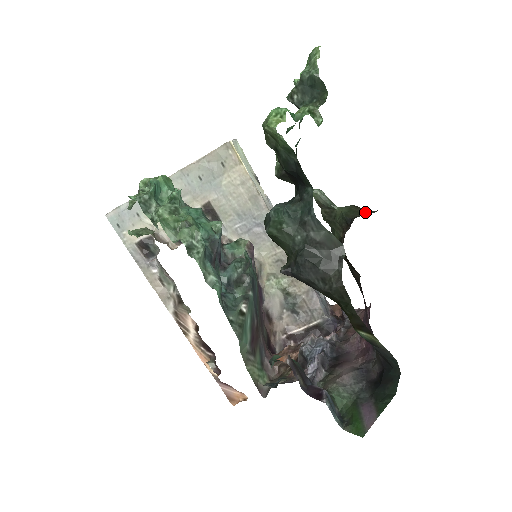
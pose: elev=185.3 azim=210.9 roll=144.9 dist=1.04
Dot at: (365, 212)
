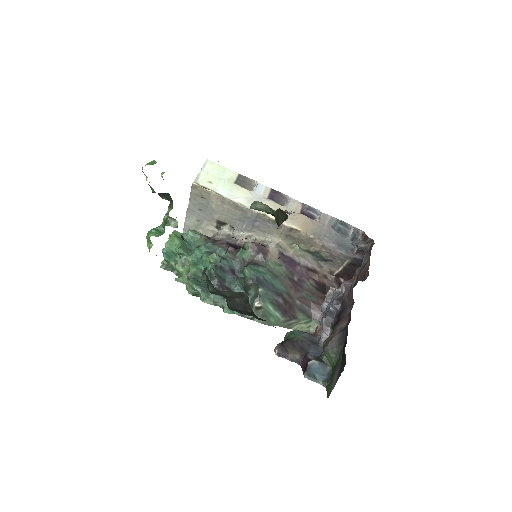
Dot at: (285, 216)
